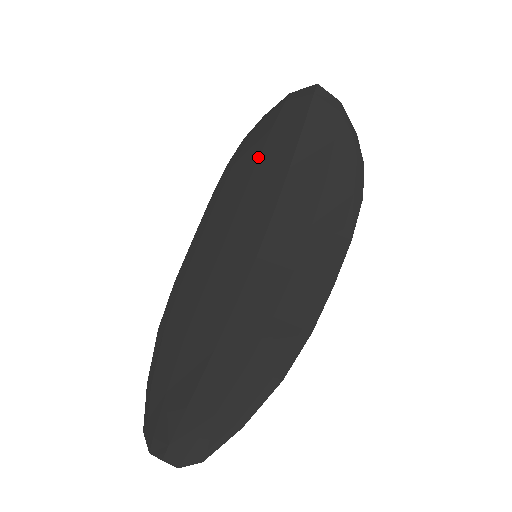
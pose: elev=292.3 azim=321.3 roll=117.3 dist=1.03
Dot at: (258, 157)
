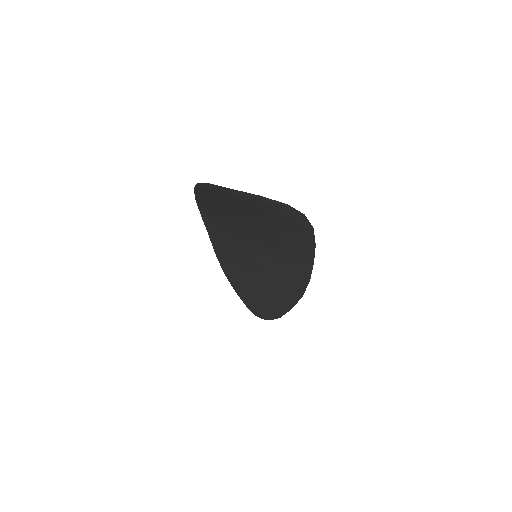
Dot at: (217, 209)
